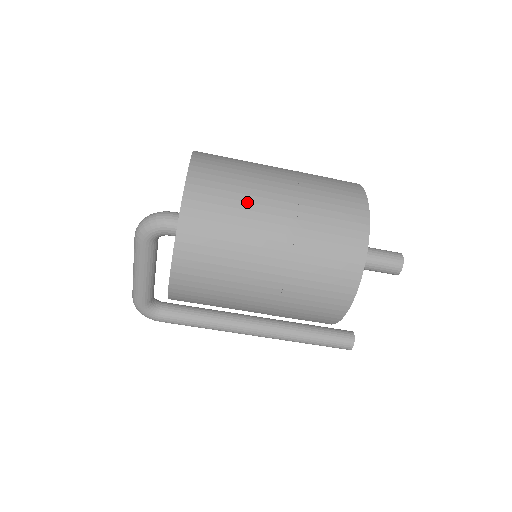
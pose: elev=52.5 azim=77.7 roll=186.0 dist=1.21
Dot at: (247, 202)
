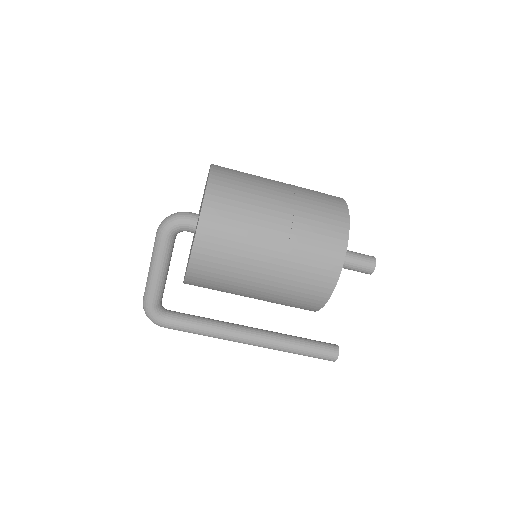
Dot at: (256, 190)
